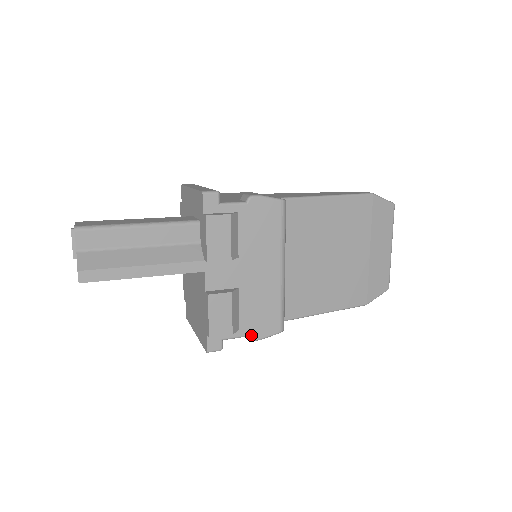
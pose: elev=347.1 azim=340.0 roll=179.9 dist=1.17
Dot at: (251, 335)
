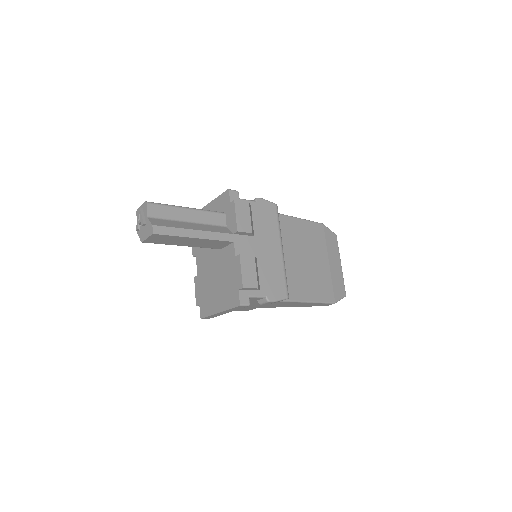
Dot at: (268, 296)
